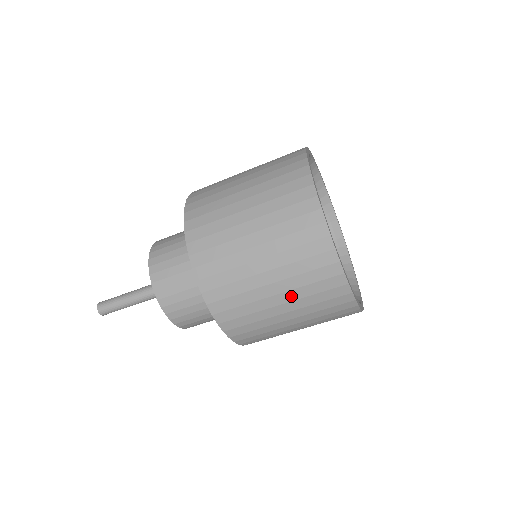
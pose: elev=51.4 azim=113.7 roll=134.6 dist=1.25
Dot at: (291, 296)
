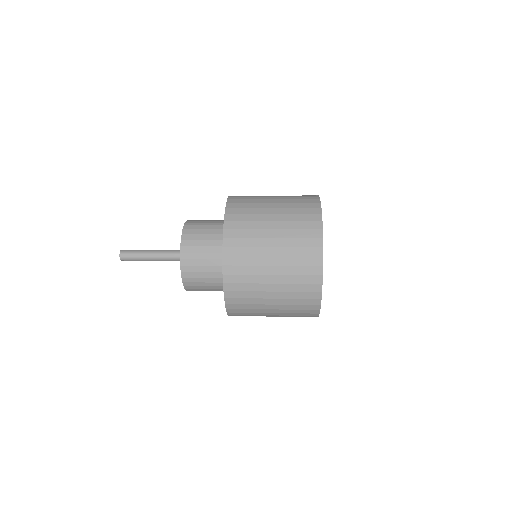
Dot at: (282, 316)
